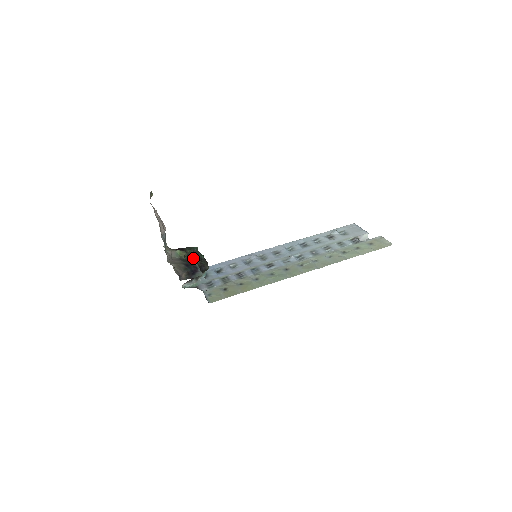
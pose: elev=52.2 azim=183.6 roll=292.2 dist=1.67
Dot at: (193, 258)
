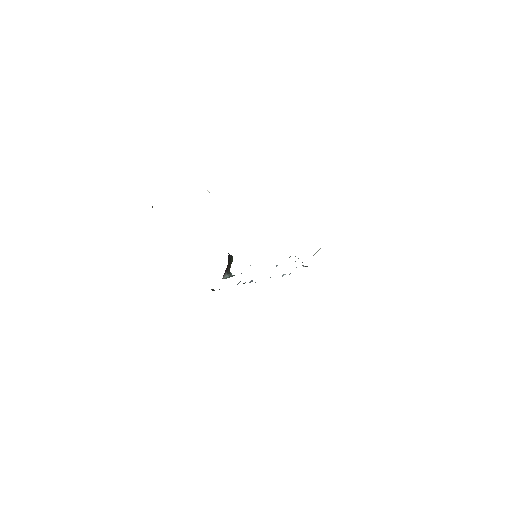
Dot at: occluded
